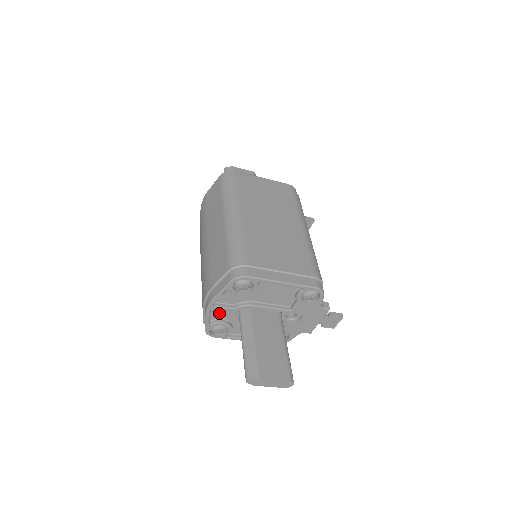
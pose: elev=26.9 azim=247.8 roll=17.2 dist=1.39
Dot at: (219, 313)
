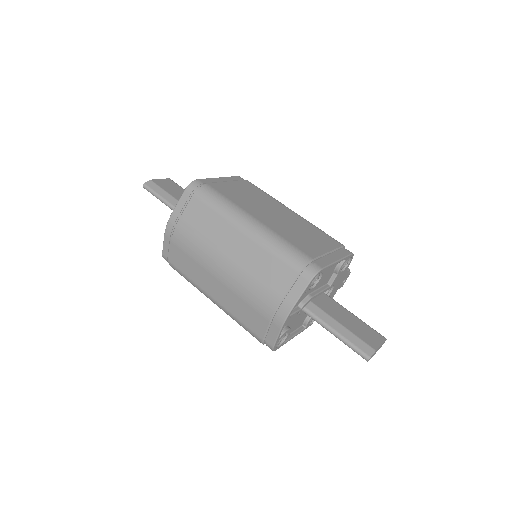
Dot at: occluded
